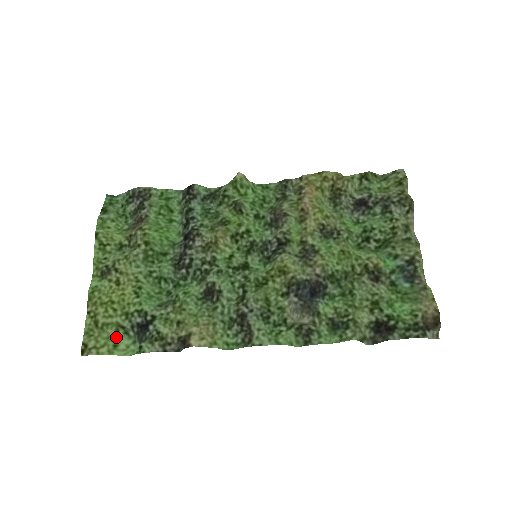
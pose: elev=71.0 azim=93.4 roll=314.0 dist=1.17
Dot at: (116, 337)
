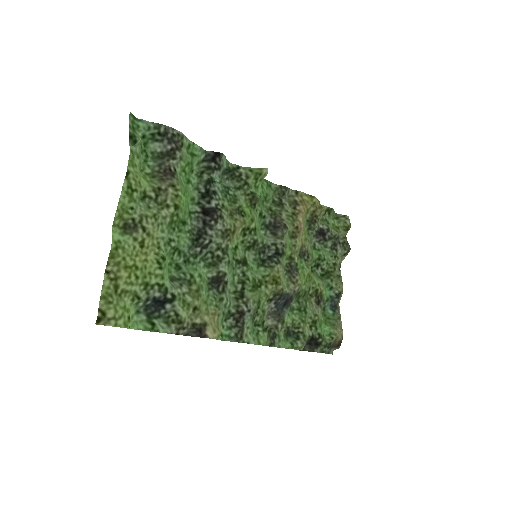
Dot at: (130, 307)
